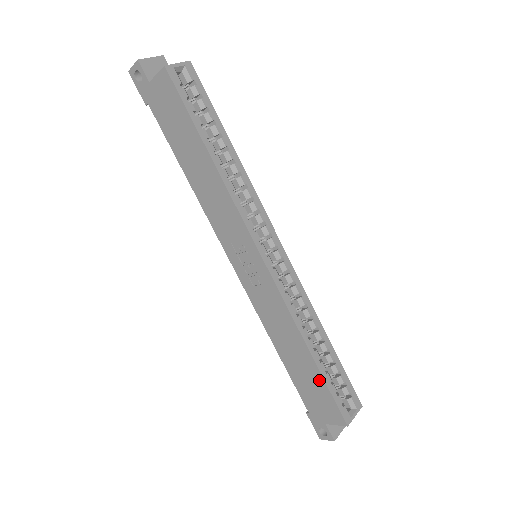
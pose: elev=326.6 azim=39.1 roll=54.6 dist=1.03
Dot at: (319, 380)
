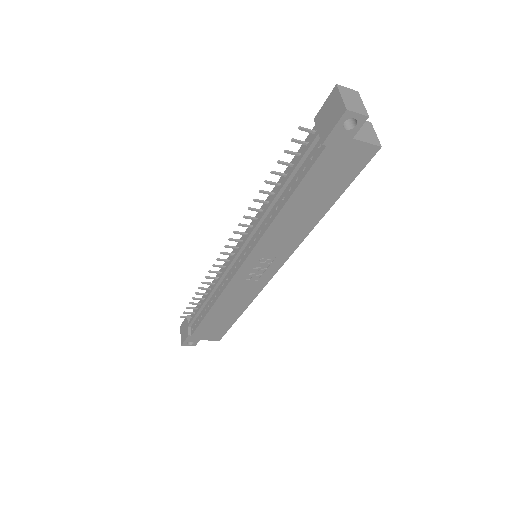
Dot at: (229, 324)
